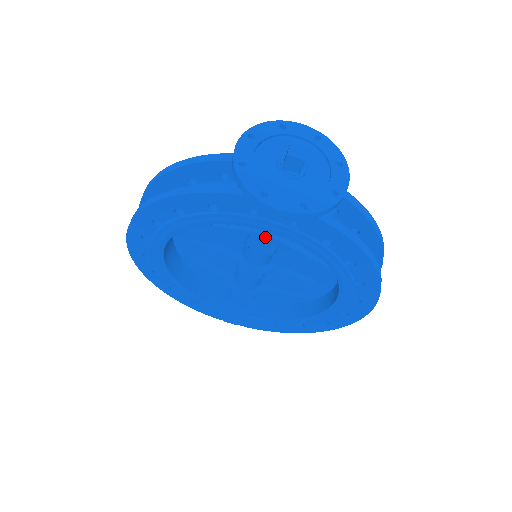
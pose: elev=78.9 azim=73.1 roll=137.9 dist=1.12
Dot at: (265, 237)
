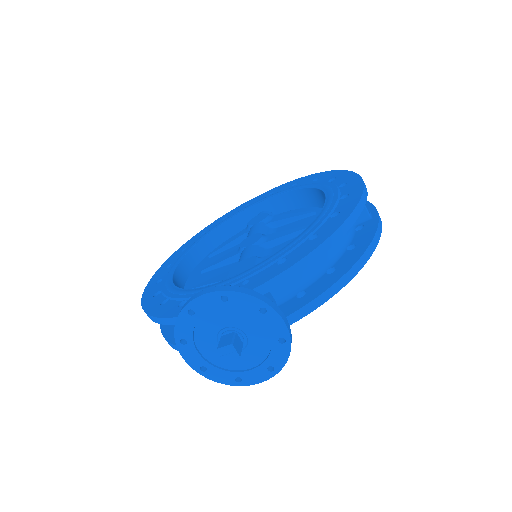
Dot at: occluded
